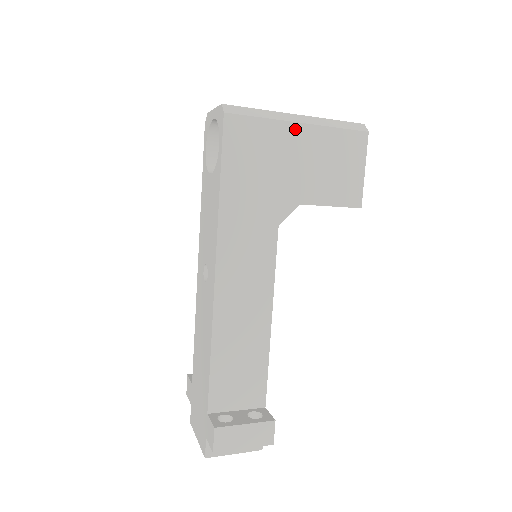
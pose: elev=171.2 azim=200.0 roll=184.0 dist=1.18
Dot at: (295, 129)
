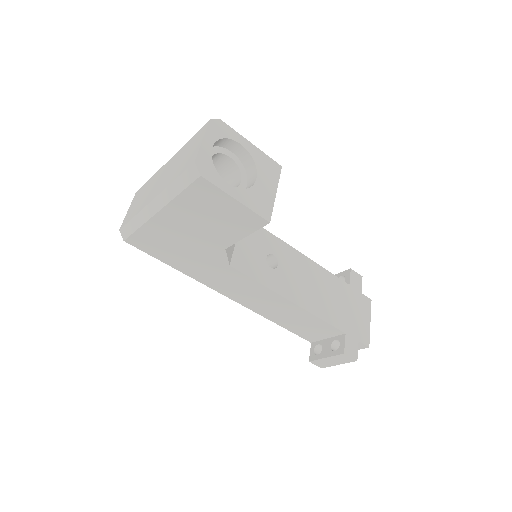
Dot at: (160, 218)
